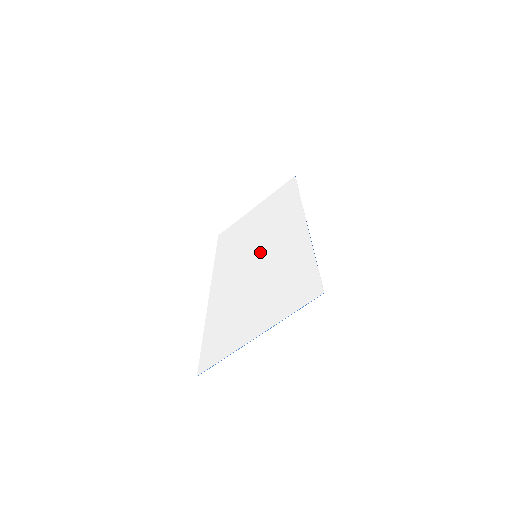
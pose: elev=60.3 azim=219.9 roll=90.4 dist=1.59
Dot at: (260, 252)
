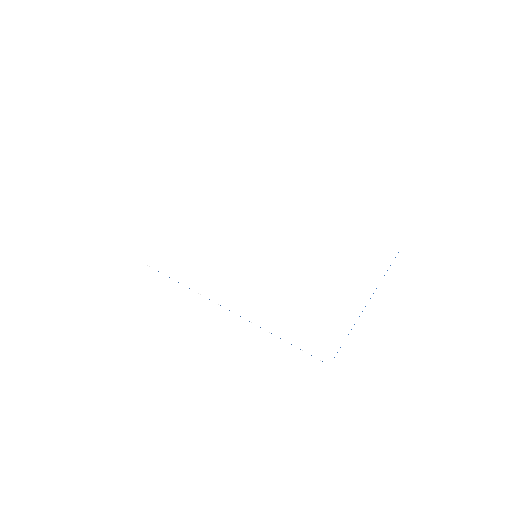
Dot at: (259, 251)
